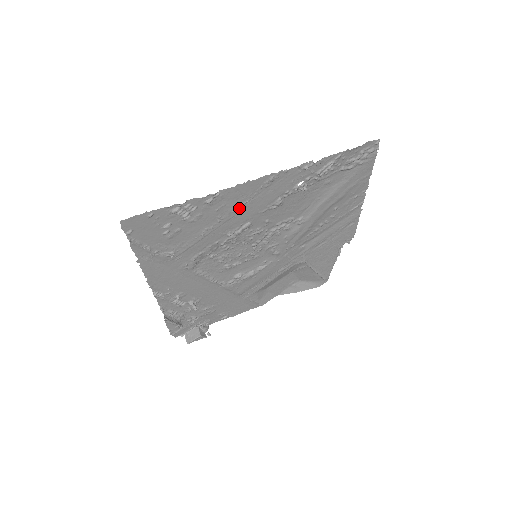
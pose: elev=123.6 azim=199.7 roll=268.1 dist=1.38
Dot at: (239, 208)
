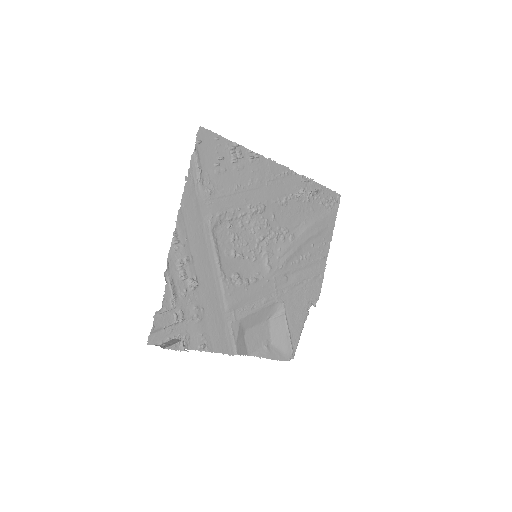
Dot at: (263, 183)
